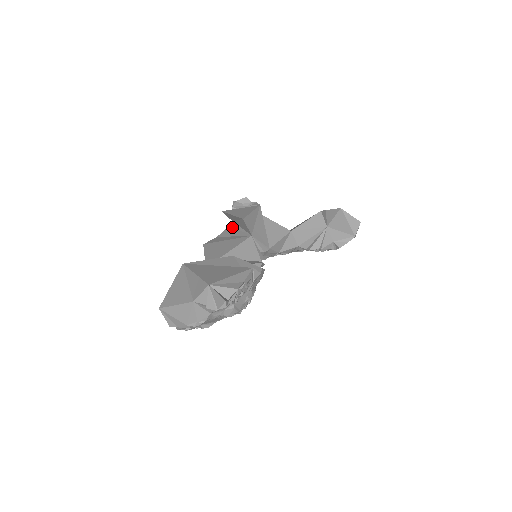
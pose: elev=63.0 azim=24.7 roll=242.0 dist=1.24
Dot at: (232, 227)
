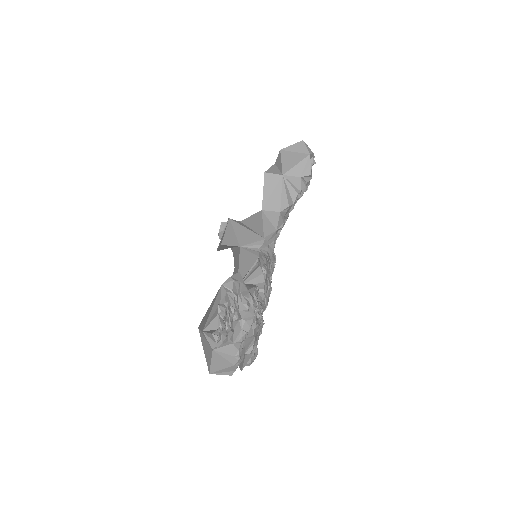
Dot at: (234, 252)
